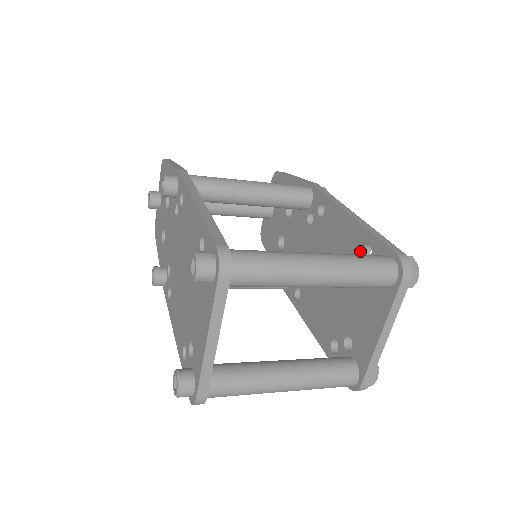
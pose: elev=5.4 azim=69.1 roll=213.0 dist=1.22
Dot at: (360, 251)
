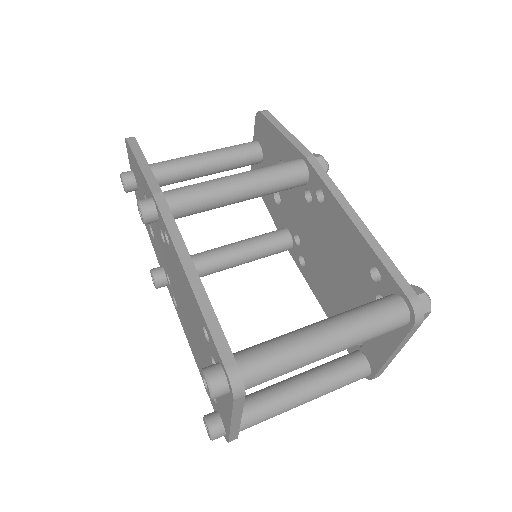
Dot at: (368, 269)
